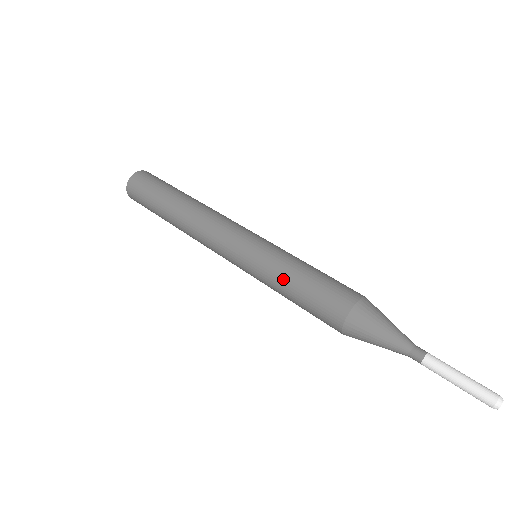
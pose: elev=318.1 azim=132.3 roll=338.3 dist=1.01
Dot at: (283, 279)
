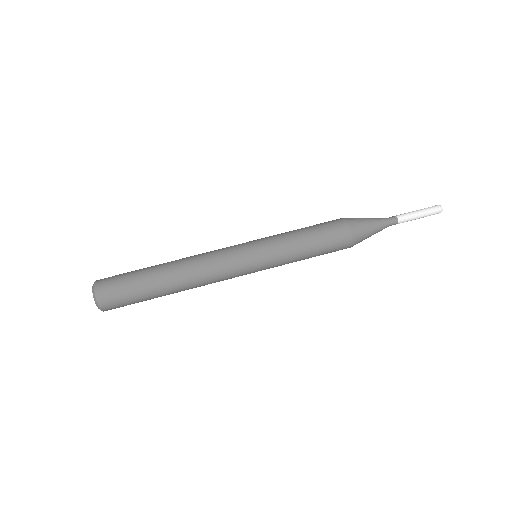
Dot at: occluded
